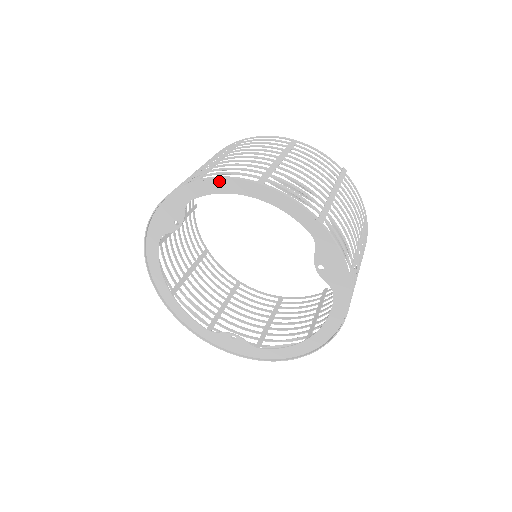
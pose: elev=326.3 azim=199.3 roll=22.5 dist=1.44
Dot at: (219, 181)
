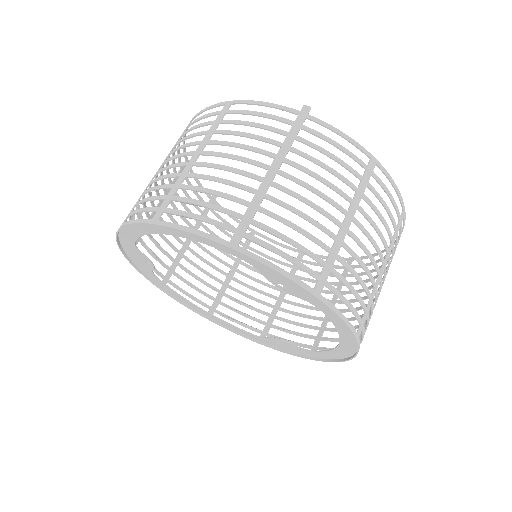
Dot at: (130, 226)
